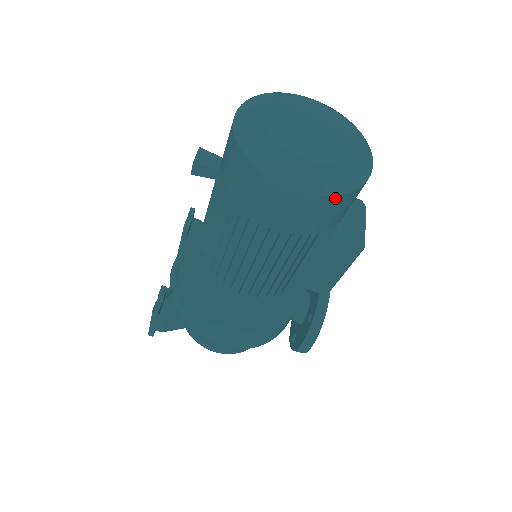
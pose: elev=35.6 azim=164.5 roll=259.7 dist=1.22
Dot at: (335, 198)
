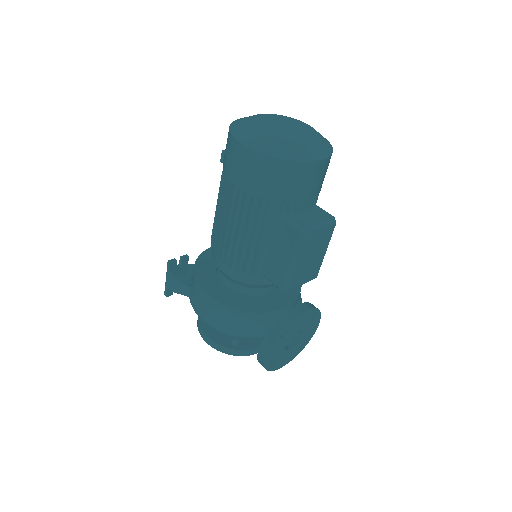
Dot at: (268, 158)
